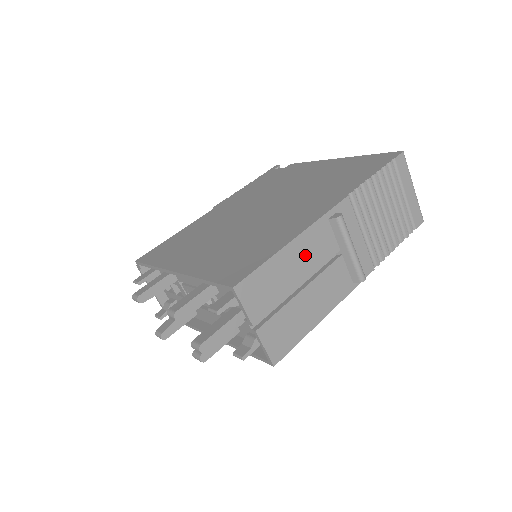
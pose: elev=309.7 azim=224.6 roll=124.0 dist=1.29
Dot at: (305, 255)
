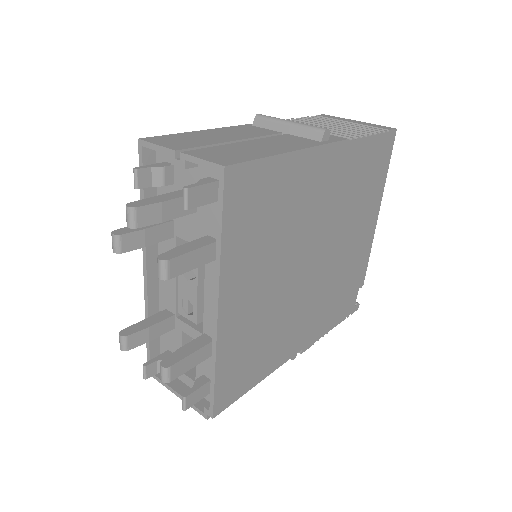
Dot at: (233, 133)
